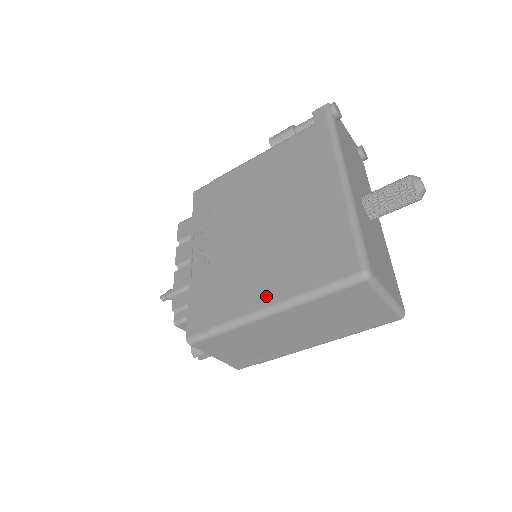
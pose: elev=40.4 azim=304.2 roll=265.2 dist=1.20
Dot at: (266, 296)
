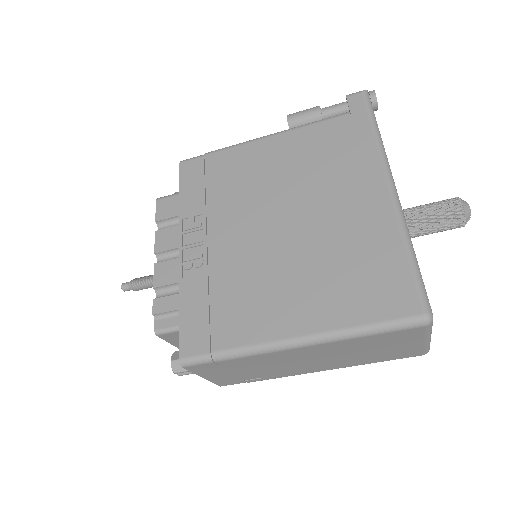
Dot at: (295, 323)
